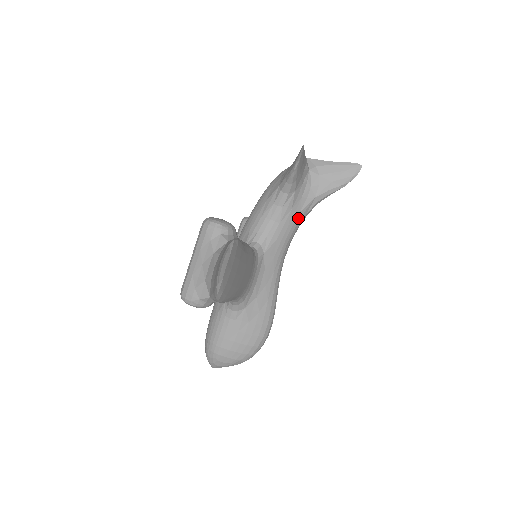
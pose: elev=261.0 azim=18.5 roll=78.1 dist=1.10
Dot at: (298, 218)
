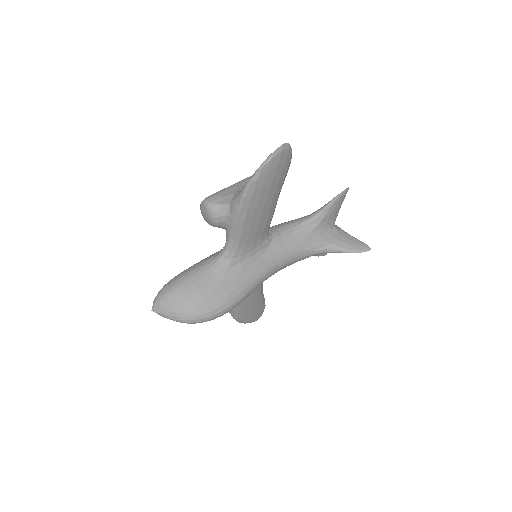
Dot at: (308, 246)
